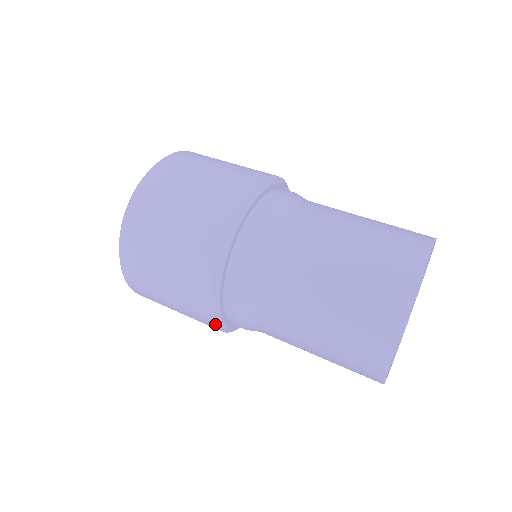
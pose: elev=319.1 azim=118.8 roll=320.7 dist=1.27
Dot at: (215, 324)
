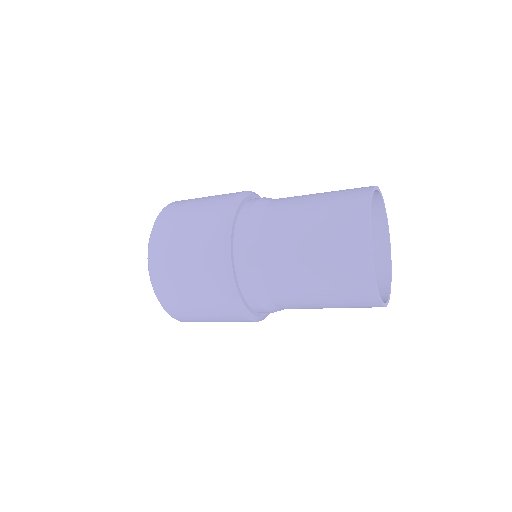
Dot at: (229, 287)
